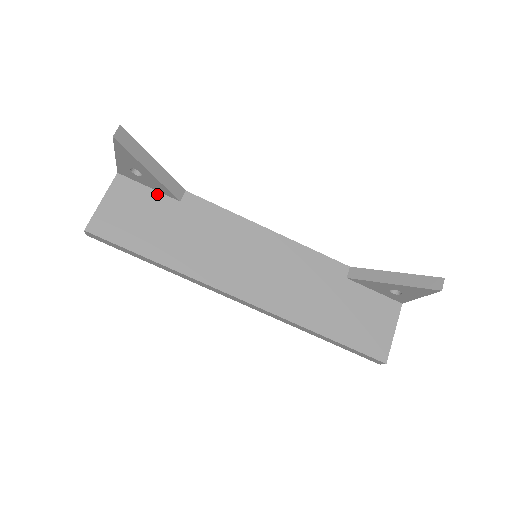
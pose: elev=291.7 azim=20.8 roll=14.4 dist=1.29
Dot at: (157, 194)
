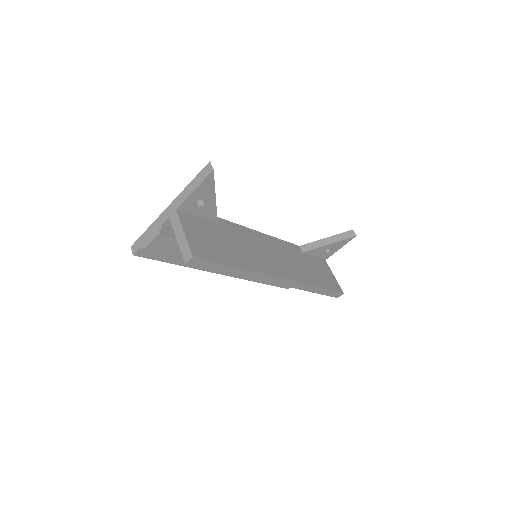
Dot at: (205, 221)
